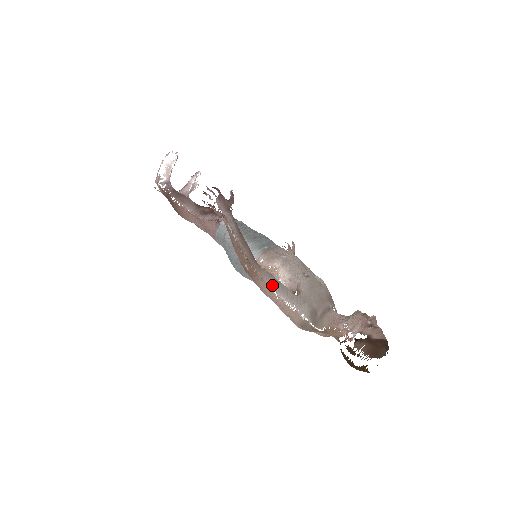
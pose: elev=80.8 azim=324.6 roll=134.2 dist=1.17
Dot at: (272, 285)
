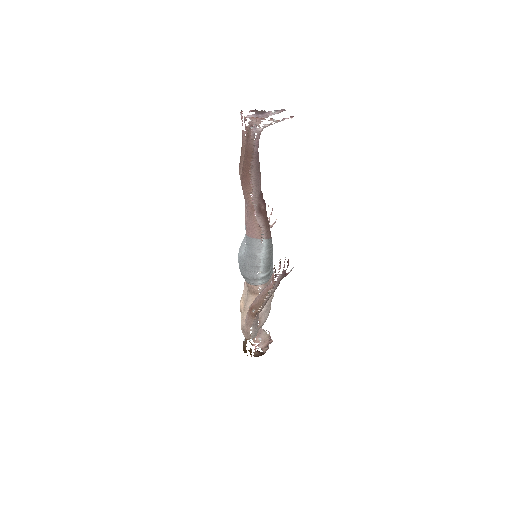
Dot at: (255, 324)
